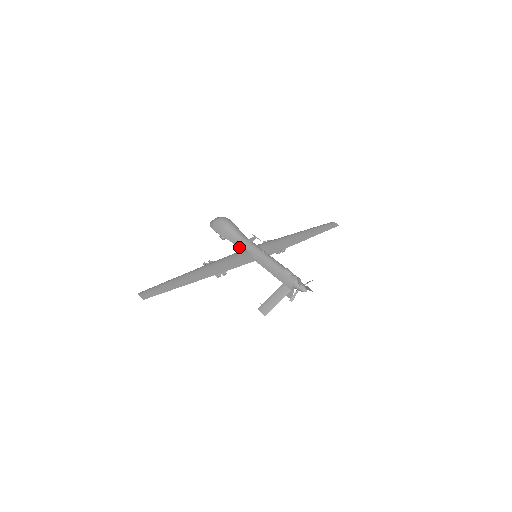
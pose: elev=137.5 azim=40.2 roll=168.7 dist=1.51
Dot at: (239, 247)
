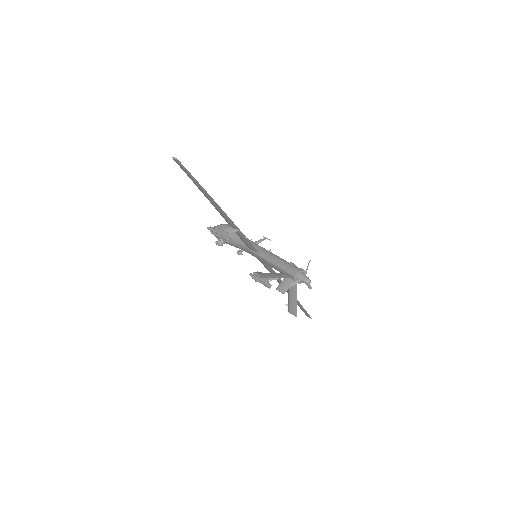
Dot at: (242, 243)
